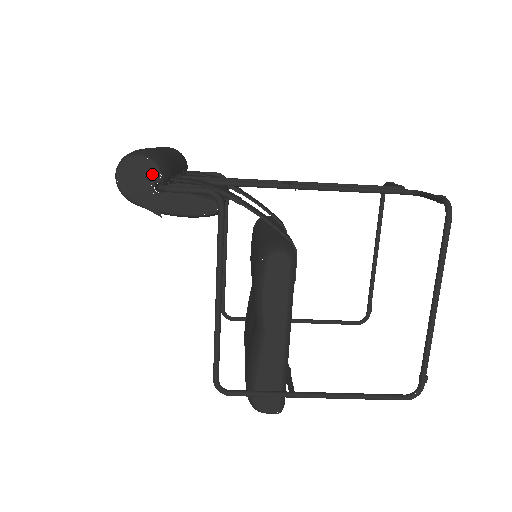
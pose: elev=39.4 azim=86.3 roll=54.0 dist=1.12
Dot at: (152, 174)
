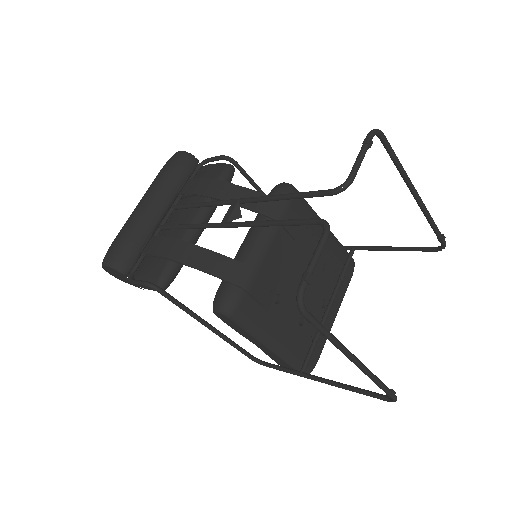
Dot at: (118, 273)
